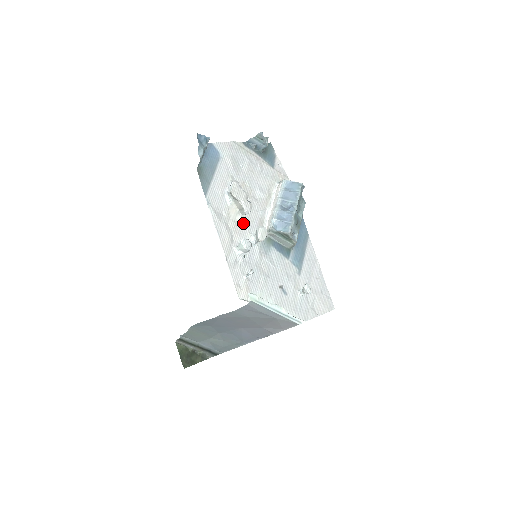
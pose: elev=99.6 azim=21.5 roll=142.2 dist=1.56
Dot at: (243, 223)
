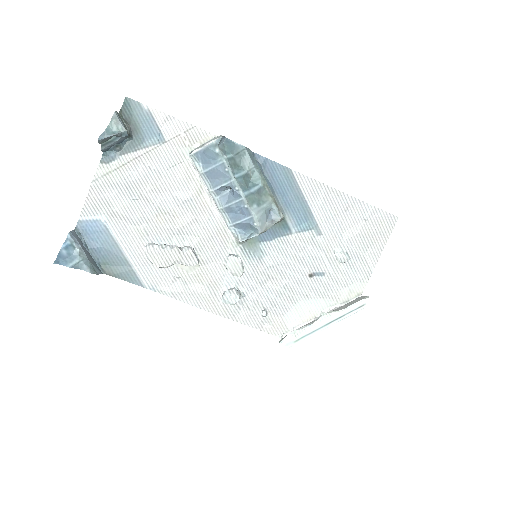
Dot at: (206, 262)
